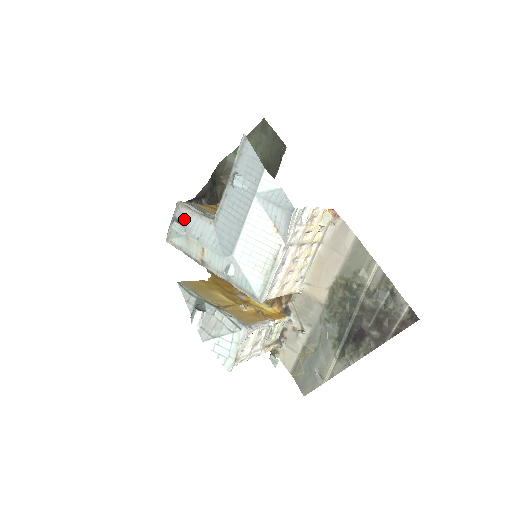
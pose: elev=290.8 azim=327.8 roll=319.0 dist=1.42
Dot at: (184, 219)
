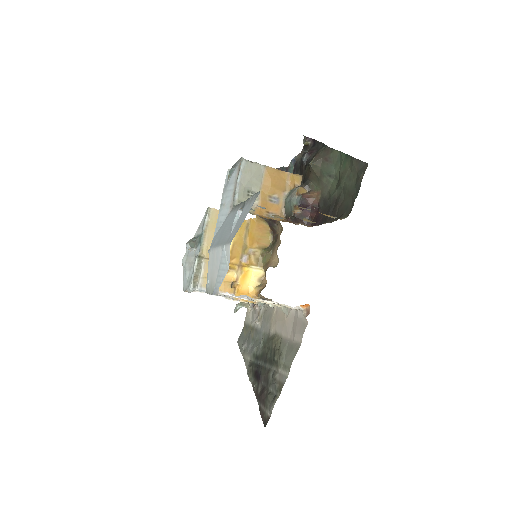
Dot at: (232, 177)
